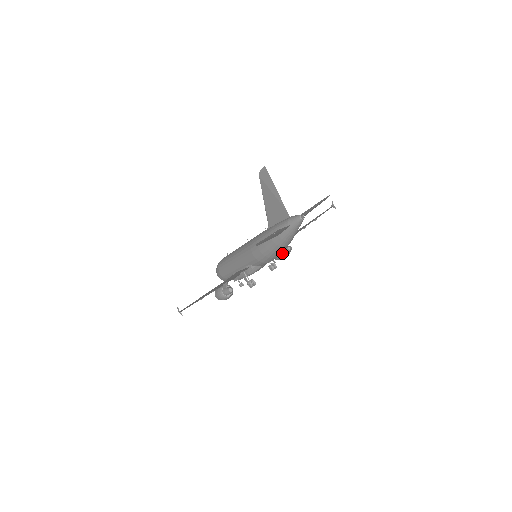
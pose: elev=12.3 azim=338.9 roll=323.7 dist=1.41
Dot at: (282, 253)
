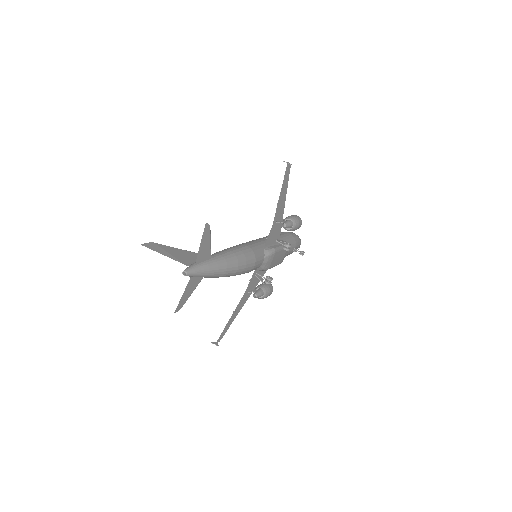
Dot at: occluded
